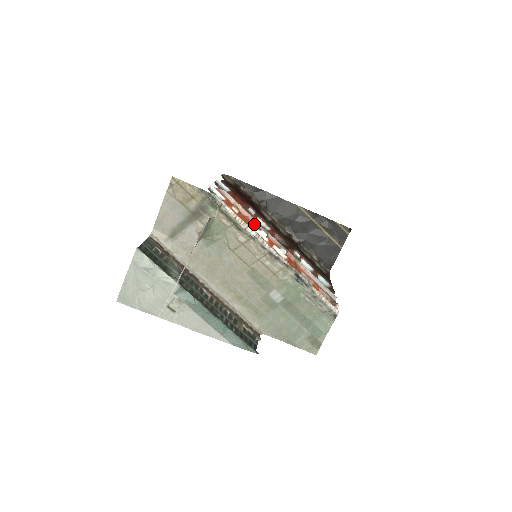
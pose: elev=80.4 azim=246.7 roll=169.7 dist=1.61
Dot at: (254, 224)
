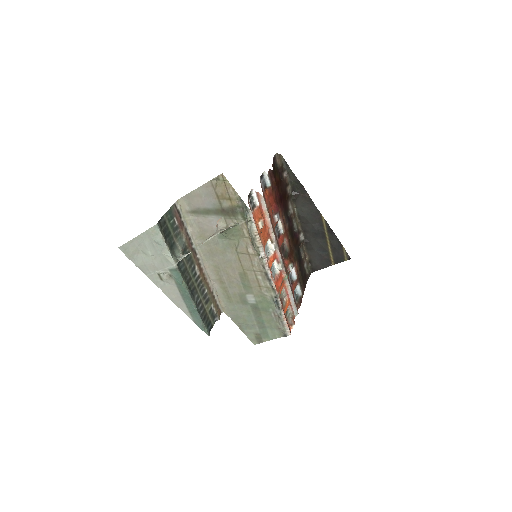
Dot at: (270, 235)
